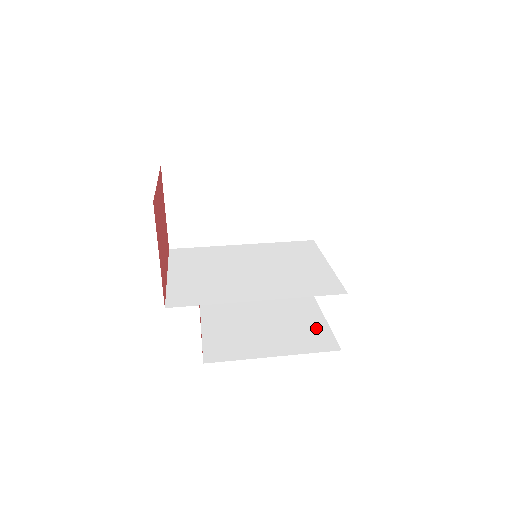
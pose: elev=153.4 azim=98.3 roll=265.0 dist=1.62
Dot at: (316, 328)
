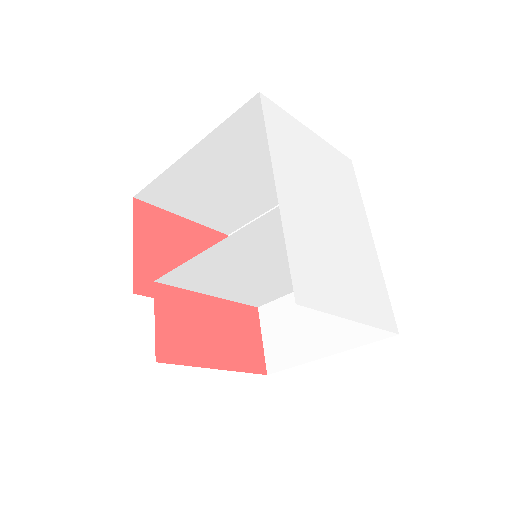
Dot at: occluded
